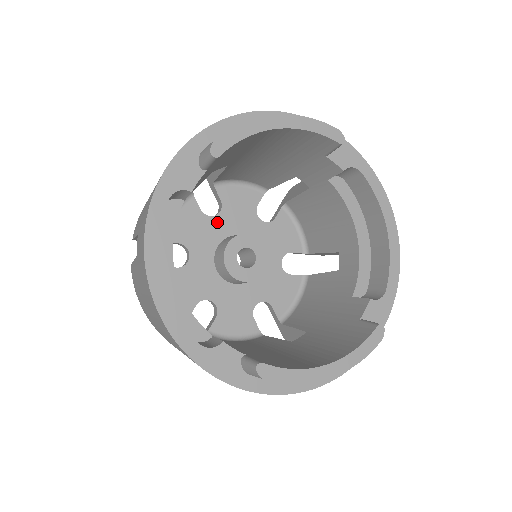
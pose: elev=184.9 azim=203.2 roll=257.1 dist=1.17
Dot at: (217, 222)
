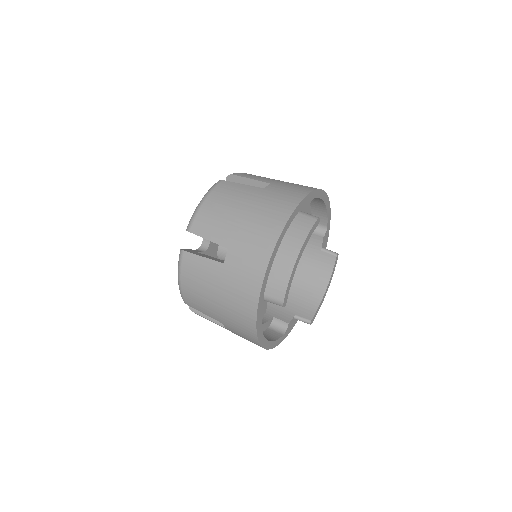
Dot at: (212, 246)
